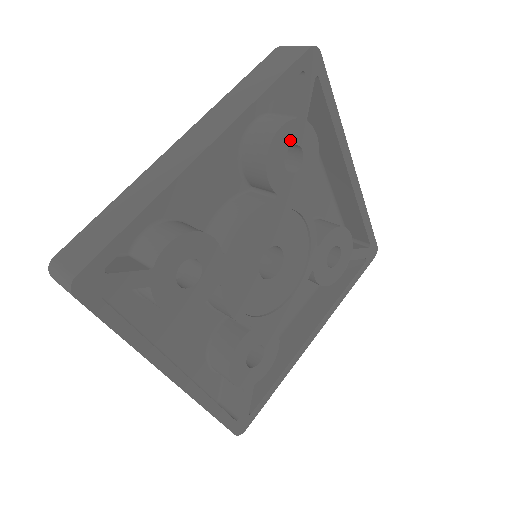
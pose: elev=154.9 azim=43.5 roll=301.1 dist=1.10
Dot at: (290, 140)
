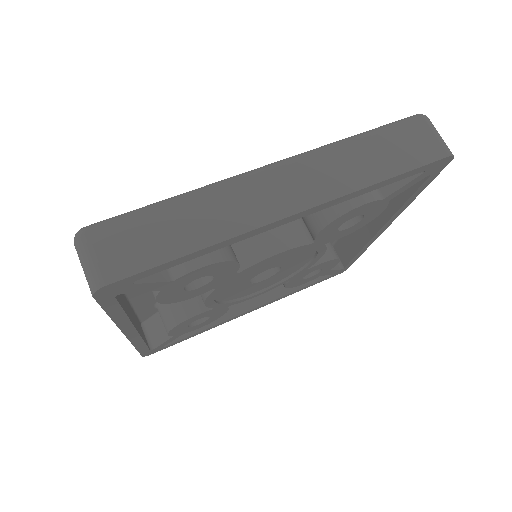
Dot at: (176, 290)
